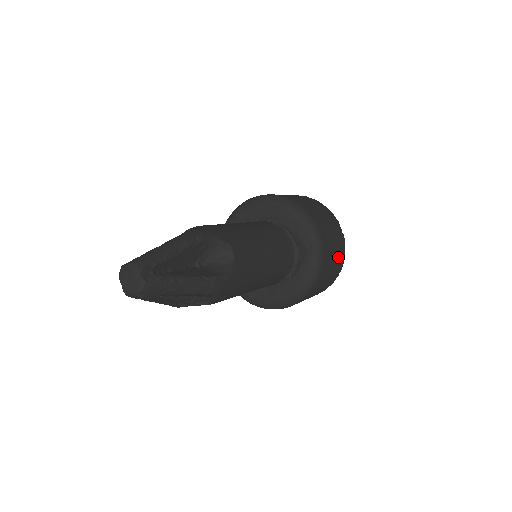
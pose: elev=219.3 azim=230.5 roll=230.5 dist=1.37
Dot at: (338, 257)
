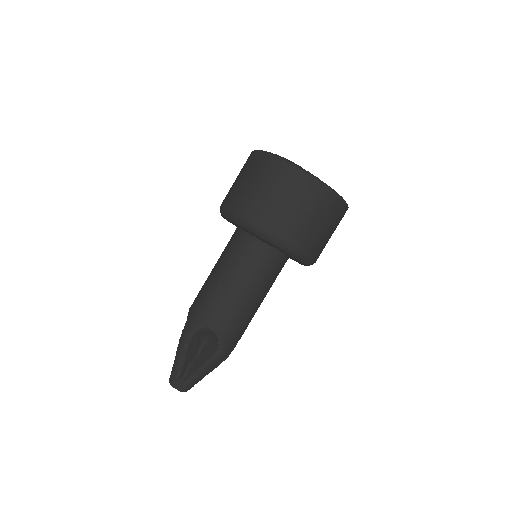
Dot at: (319, 209)
